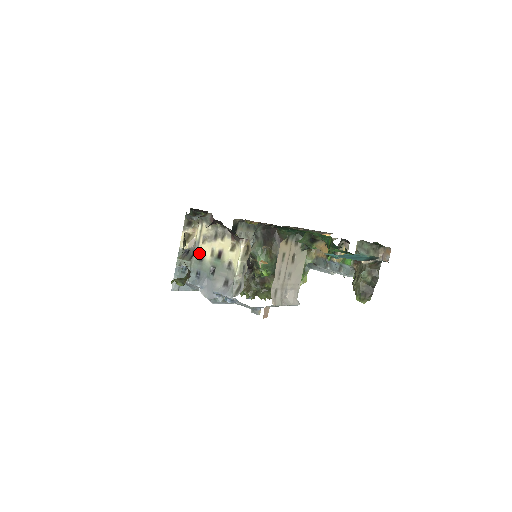
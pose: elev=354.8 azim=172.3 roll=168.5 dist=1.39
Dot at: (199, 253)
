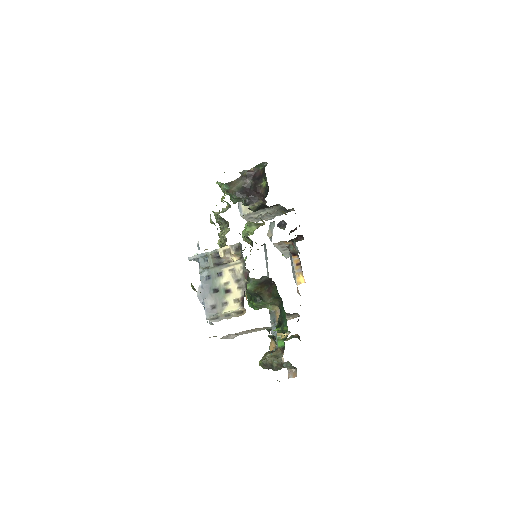
Dot at: (222, 270)
